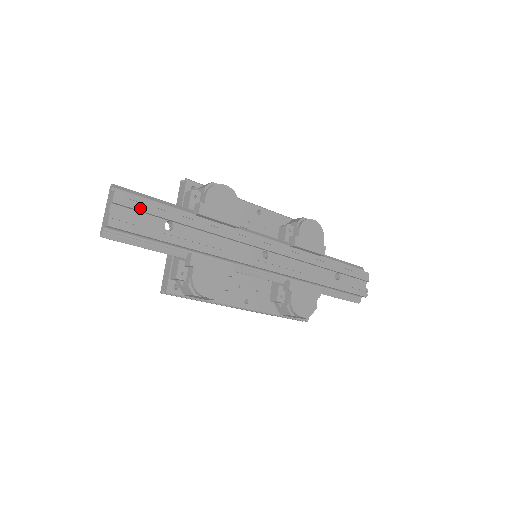
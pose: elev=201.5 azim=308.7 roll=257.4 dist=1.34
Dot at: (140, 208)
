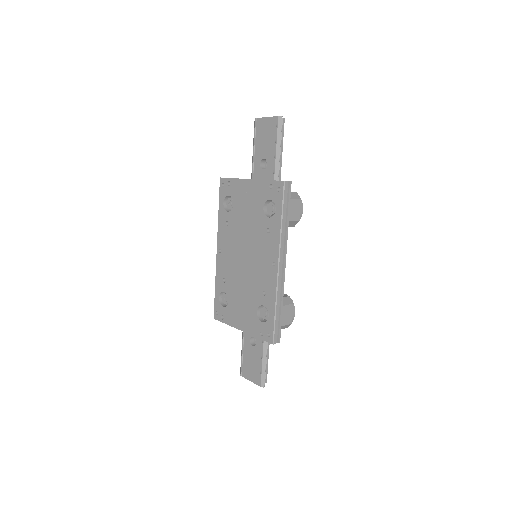
Dot at: occluded
